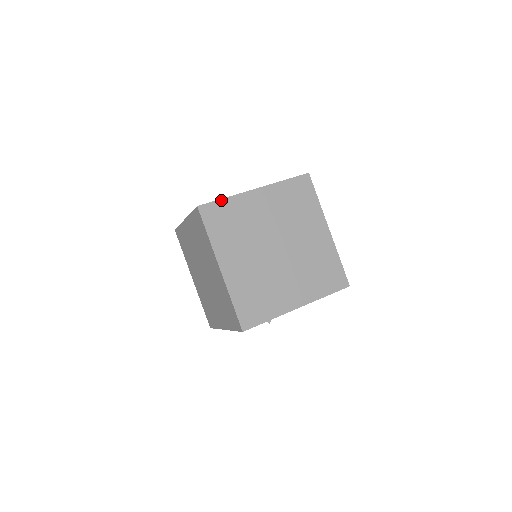
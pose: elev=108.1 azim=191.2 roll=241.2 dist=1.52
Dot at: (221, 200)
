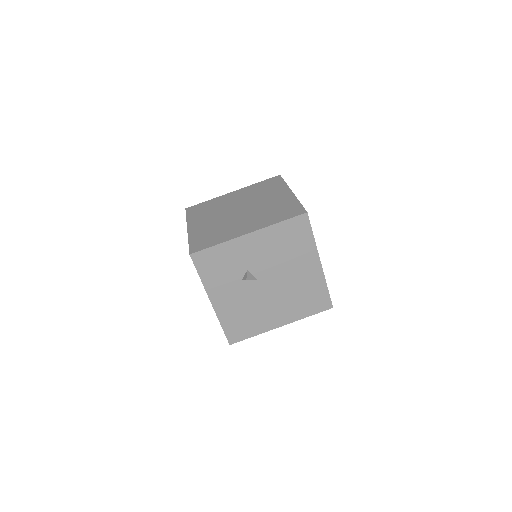
Dot at: (204, 202)
